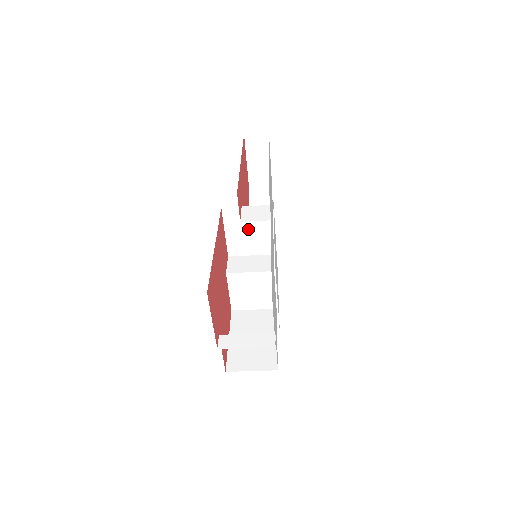
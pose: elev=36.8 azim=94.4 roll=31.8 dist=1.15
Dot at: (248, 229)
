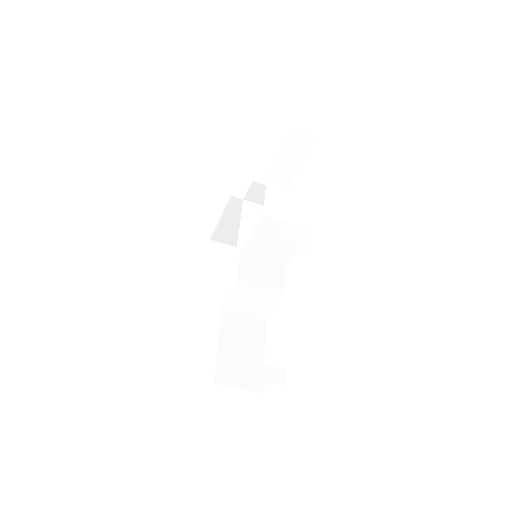
Dot at: (275, 241)
